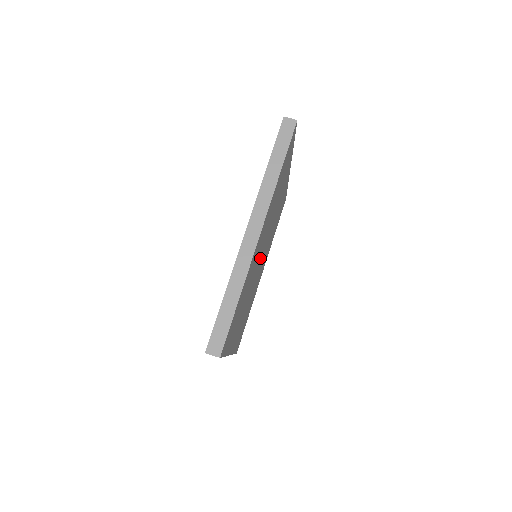
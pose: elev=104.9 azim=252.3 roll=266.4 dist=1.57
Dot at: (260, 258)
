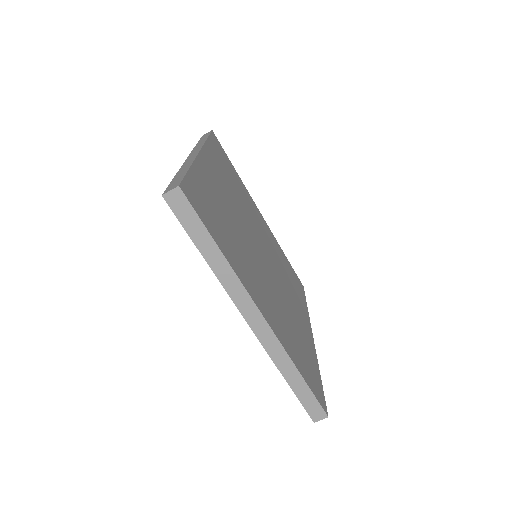
Dot at: (263, 263)
